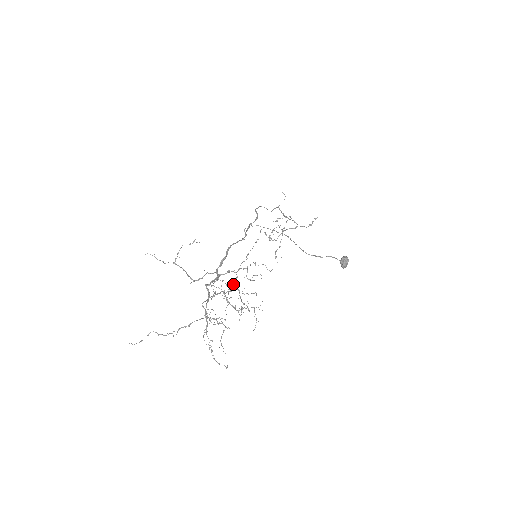
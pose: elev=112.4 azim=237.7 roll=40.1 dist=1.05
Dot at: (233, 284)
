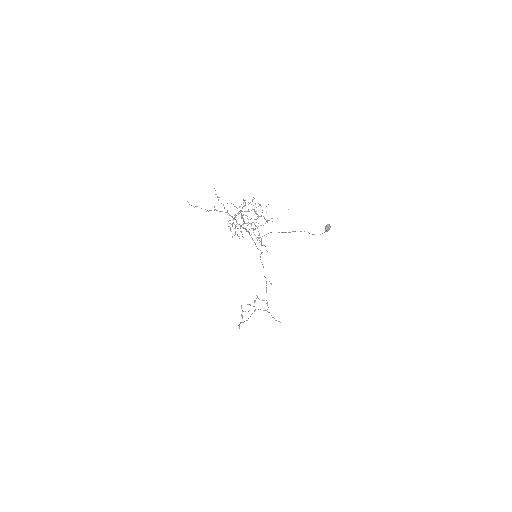
Dot at: (256, 219)
